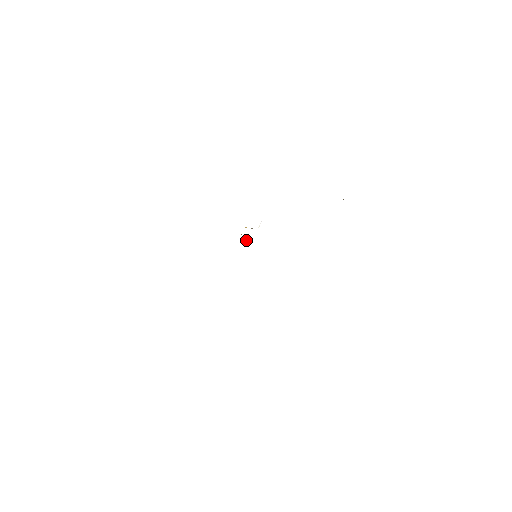
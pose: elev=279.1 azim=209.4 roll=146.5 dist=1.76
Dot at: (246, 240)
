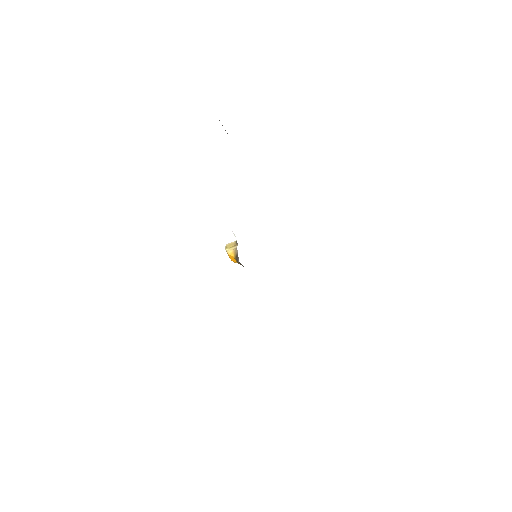
Dot at: occluded
